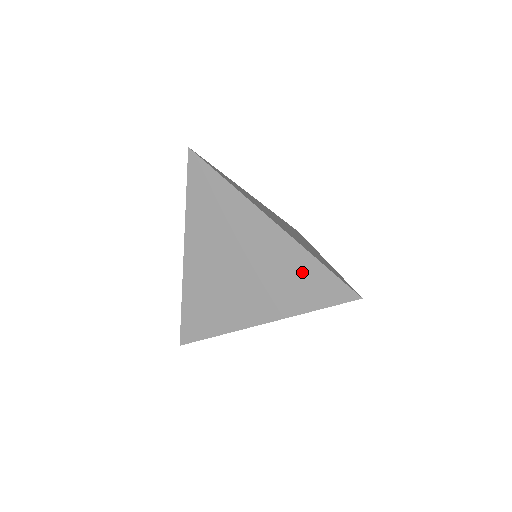
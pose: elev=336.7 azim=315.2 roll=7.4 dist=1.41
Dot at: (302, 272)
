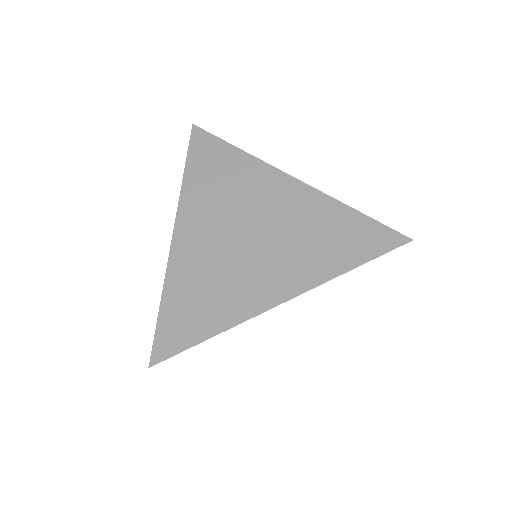
Dot at: (335, 225)
